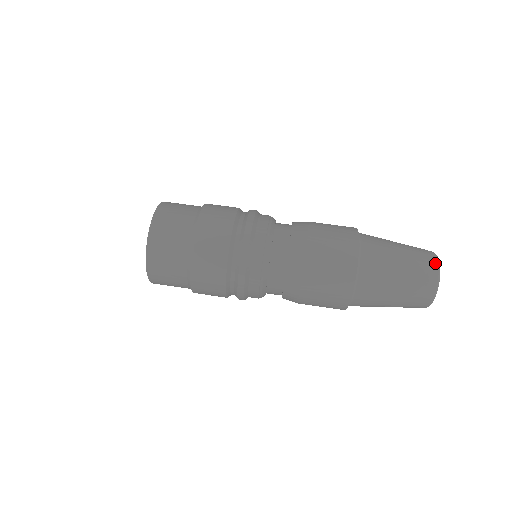
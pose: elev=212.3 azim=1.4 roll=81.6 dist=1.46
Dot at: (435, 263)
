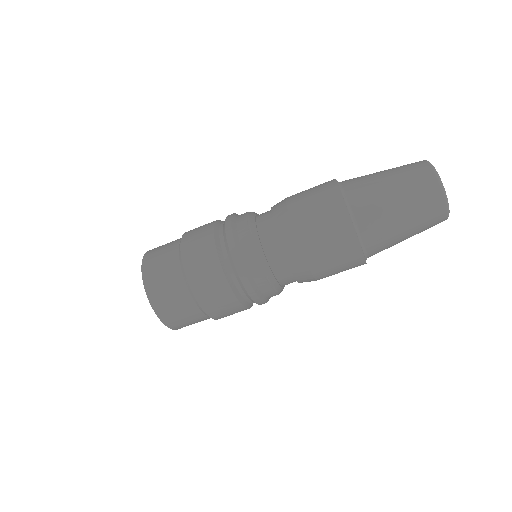
Dot at: (434, 181)
